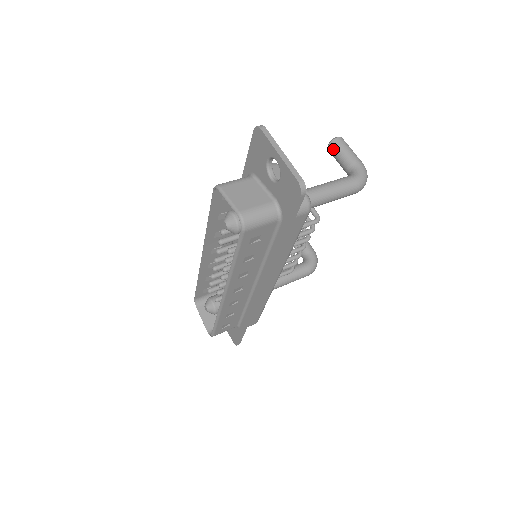
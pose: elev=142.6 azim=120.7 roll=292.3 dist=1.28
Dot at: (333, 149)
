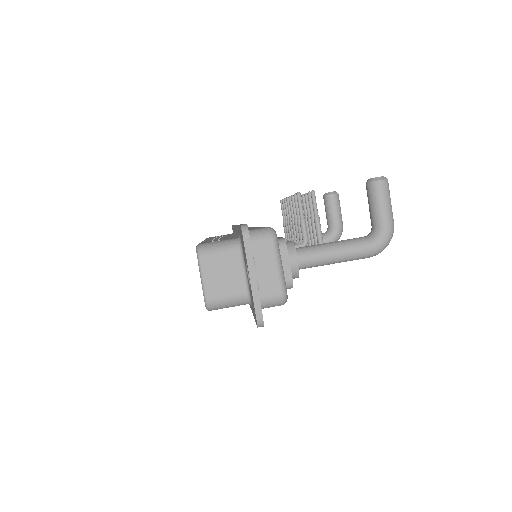
Dot at: (368, 192)
